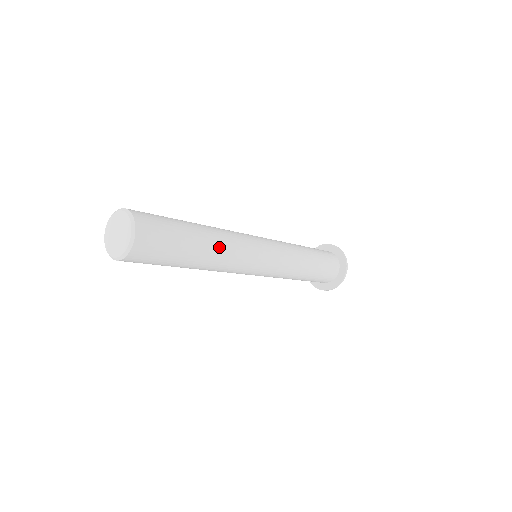
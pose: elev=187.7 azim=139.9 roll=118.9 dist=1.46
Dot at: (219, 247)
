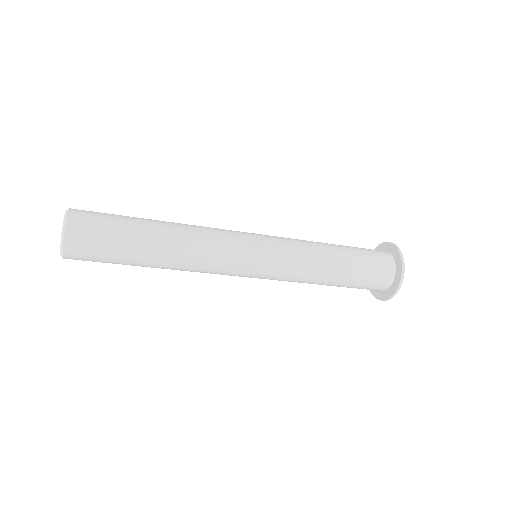
Dot at: (178, 254)
